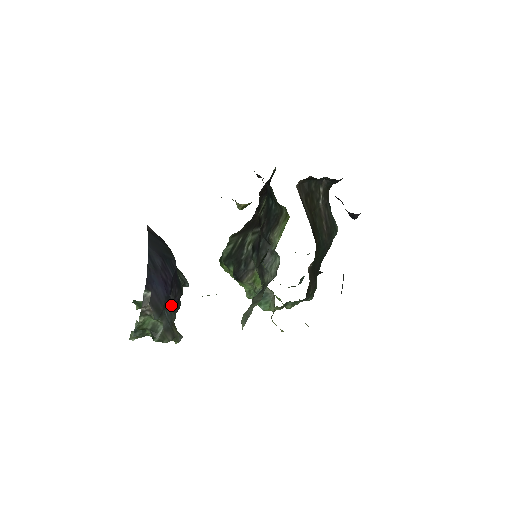
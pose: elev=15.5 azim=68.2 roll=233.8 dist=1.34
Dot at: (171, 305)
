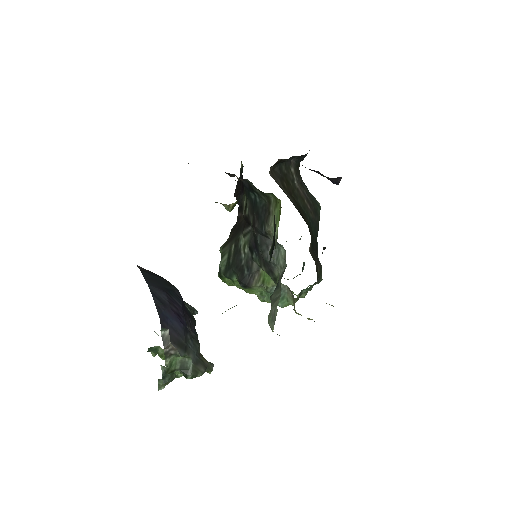
Dot at: (191, 336)
